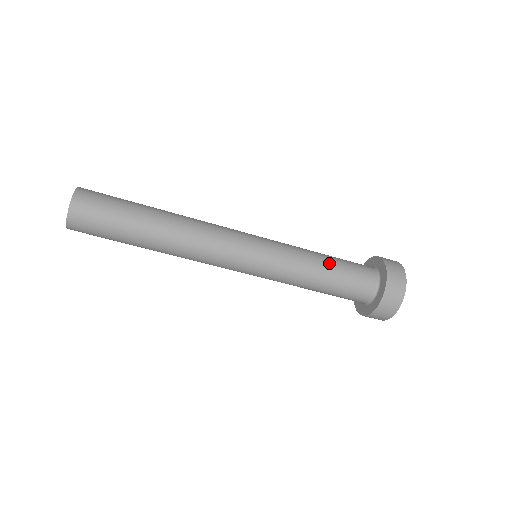
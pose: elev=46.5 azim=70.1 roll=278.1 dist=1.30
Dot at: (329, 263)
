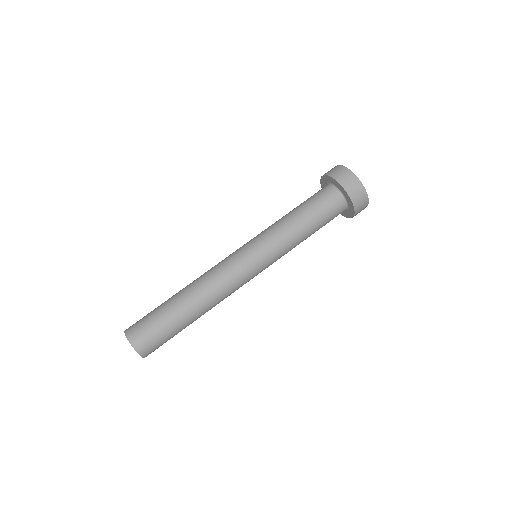
Dot at: occluded
